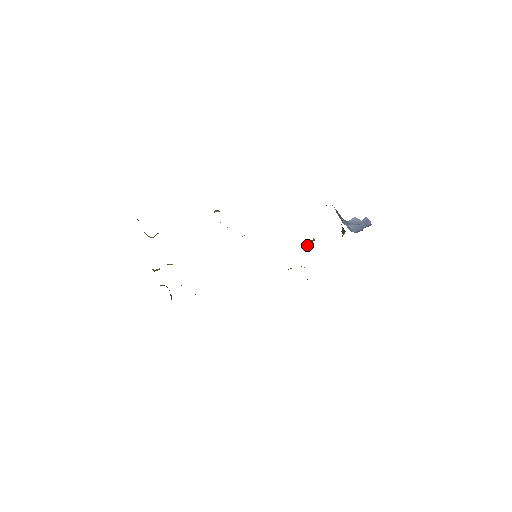
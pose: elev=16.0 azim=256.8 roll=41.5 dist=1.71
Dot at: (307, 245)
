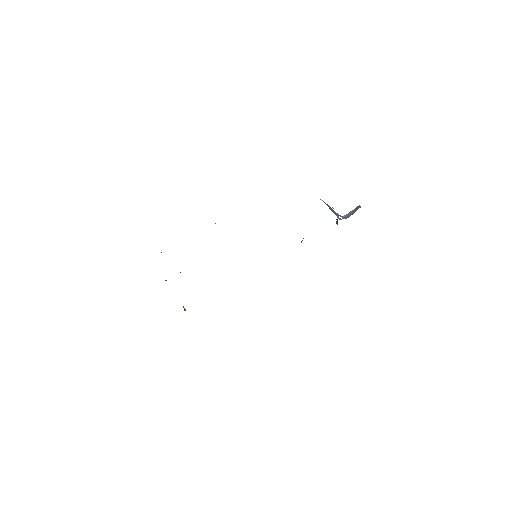
Dot at: occluded
